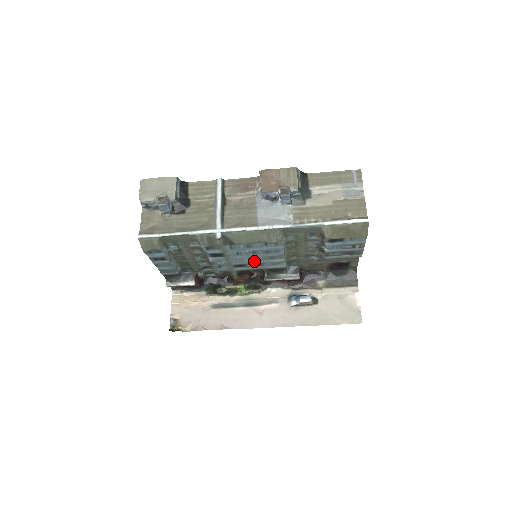
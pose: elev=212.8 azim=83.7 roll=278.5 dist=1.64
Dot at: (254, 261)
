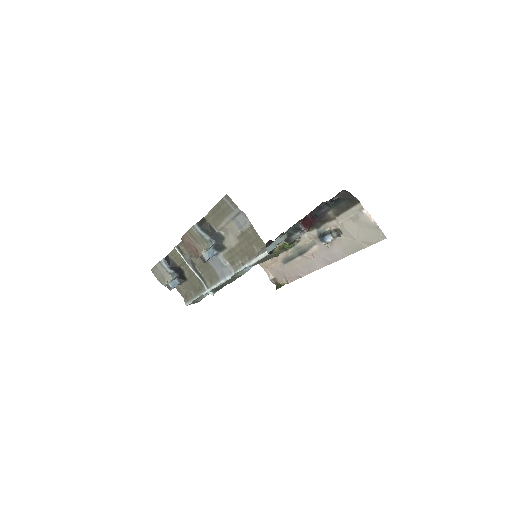
Dot at: occluded
